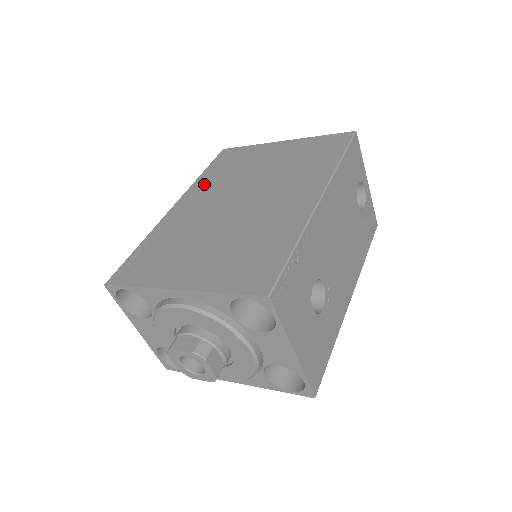
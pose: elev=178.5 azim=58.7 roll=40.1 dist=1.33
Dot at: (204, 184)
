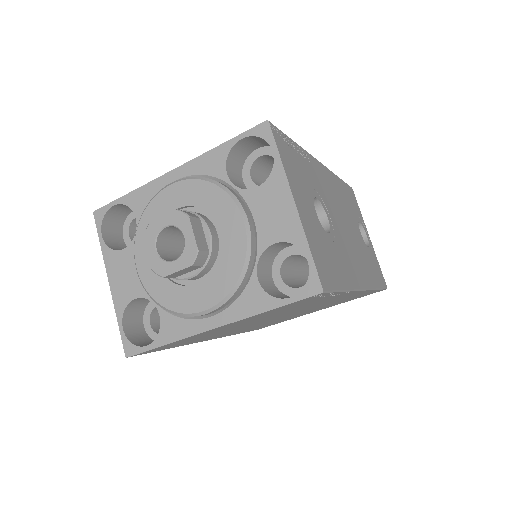
Dot at: occluded
